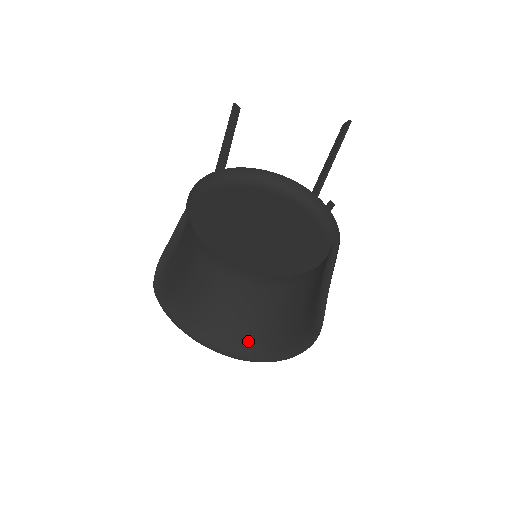
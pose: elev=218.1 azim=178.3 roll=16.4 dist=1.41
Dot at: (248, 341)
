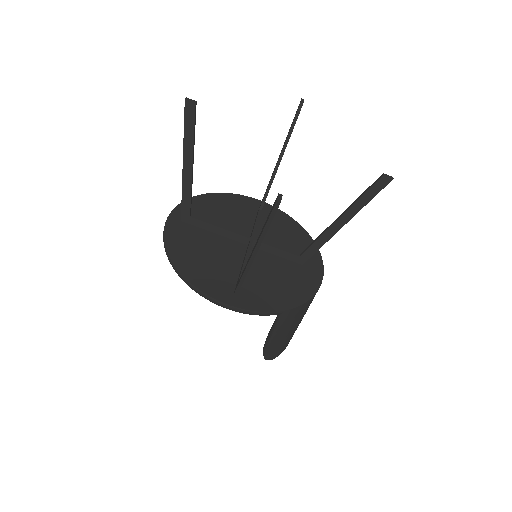
Dot at: occluded
